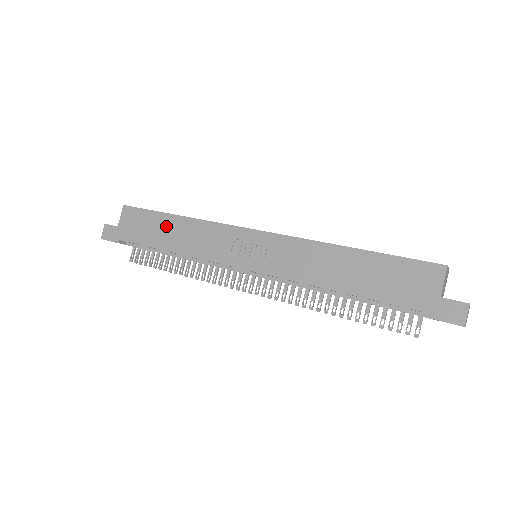
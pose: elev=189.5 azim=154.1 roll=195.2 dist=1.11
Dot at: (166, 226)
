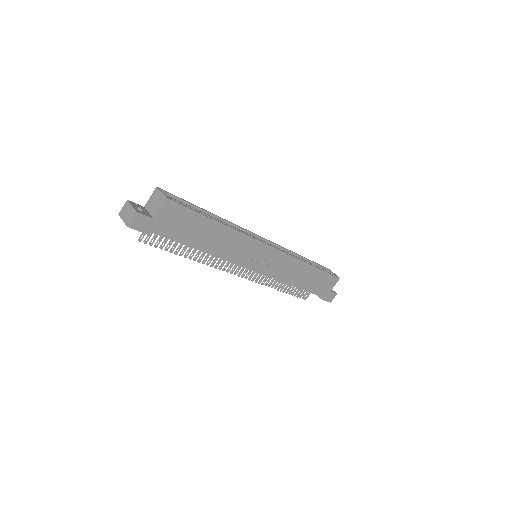
Dot at: (208, 230)
